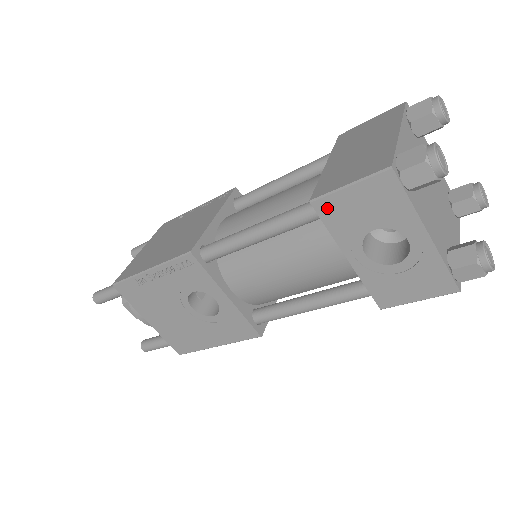
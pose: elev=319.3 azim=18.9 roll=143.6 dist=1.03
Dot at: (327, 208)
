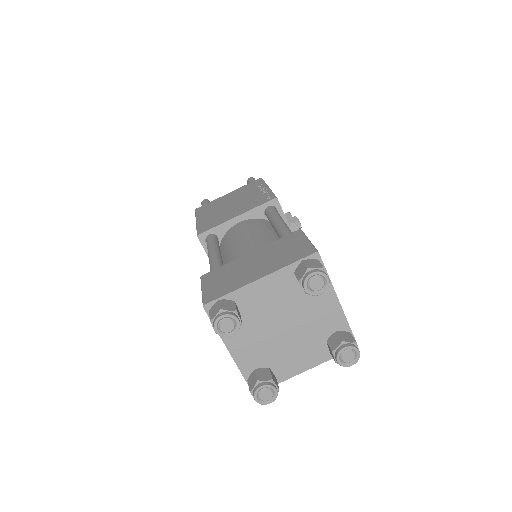
Dot at: occluded
